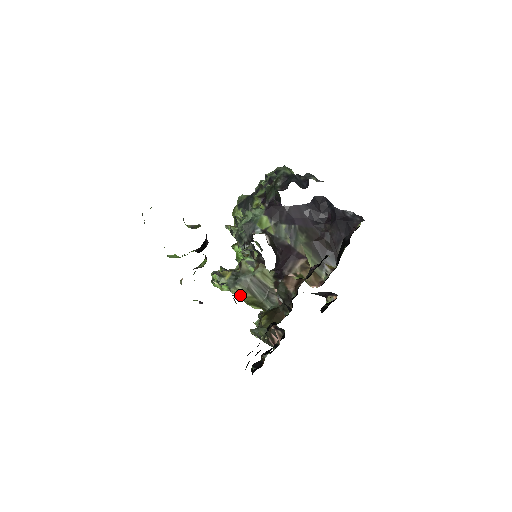
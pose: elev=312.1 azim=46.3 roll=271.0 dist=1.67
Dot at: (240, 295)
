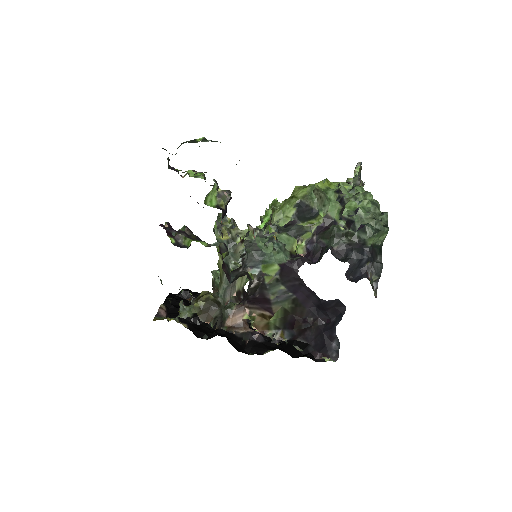
Dot at: (219, 256)
